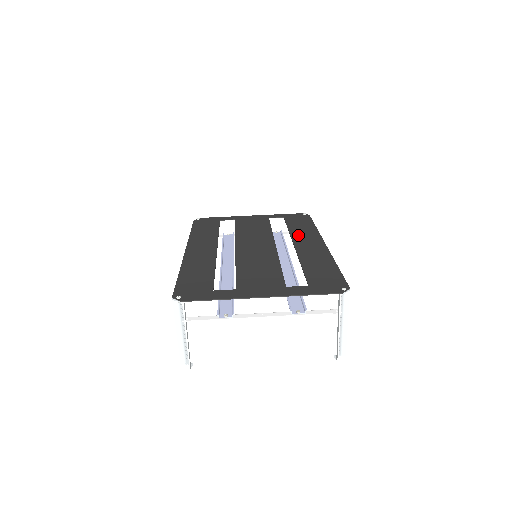
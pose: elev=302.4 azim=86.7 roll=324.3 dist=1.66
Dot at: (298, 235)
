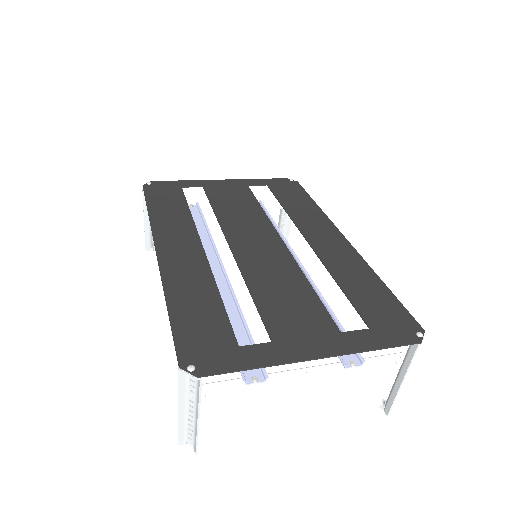
Dot at: (303, 221)
